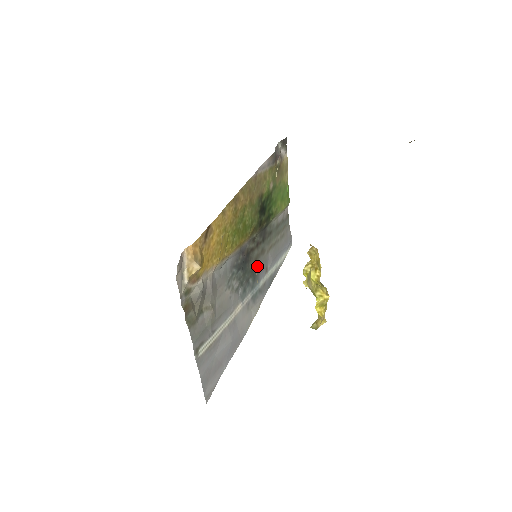
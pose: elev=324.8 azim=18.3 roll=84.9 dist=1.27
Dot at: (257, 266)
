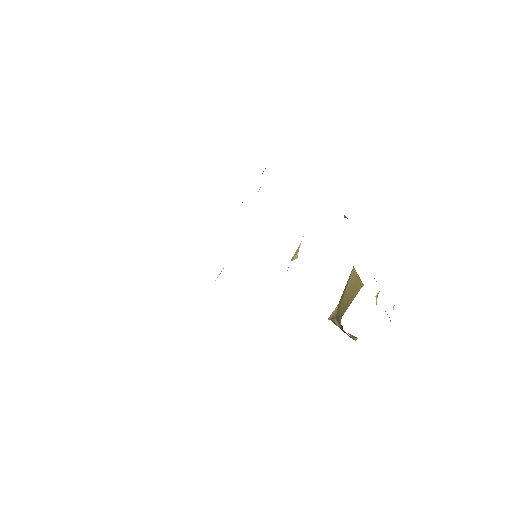
Dot at: occluded
